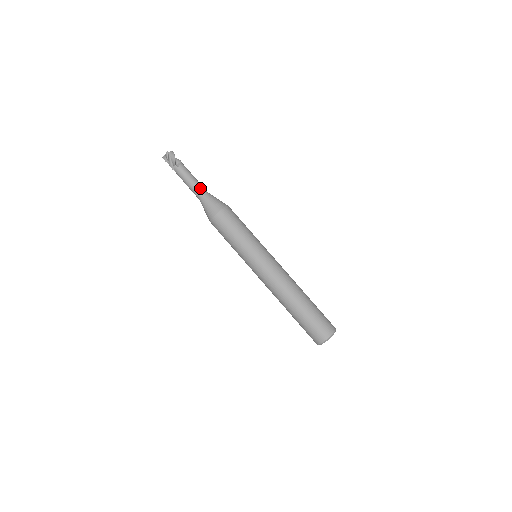
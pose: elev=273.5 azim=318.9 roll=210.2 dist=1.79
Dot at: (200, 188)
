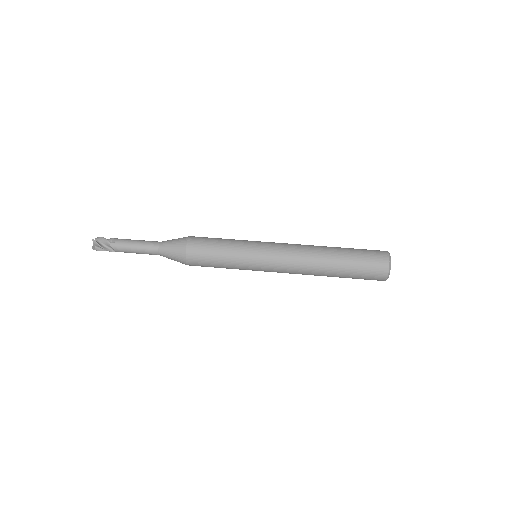
Dot at: (151, 243)
